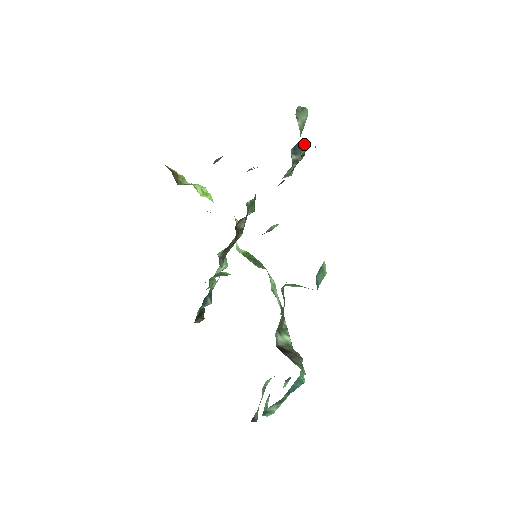
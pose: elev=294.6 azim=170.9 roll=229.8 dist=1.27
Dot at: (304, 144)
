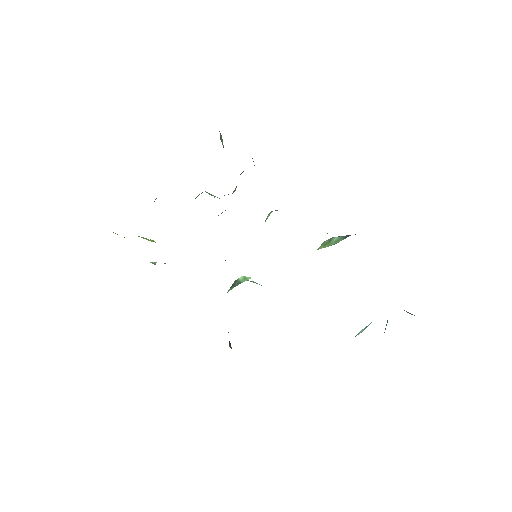
Dot at: occluded
